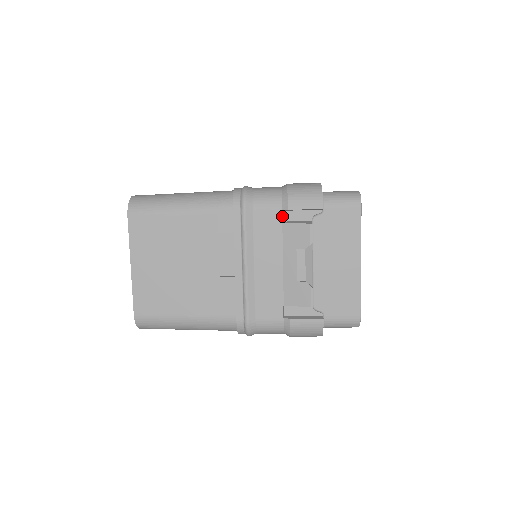
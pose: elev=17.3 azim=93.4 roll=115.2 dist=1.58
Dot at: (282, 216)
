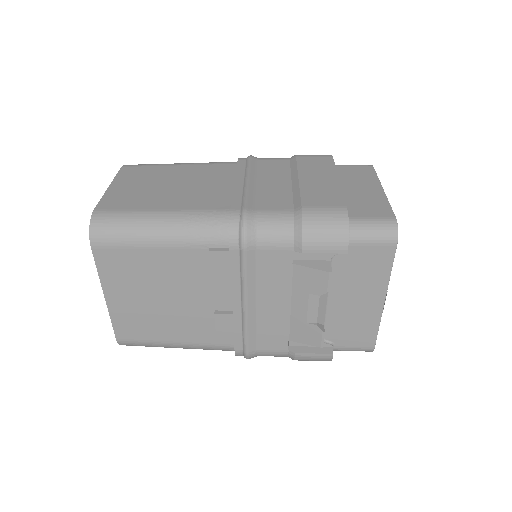
Dot at: (293, 254)
